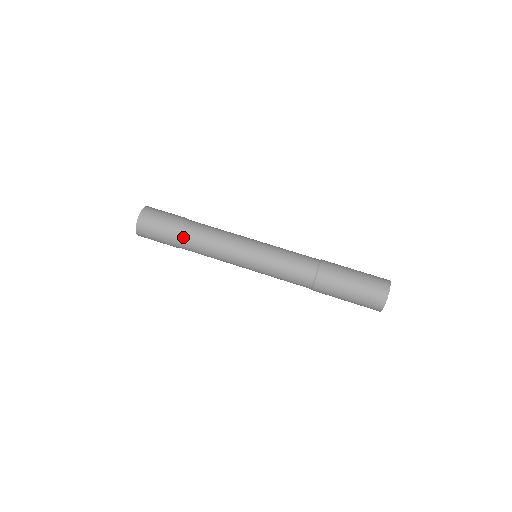
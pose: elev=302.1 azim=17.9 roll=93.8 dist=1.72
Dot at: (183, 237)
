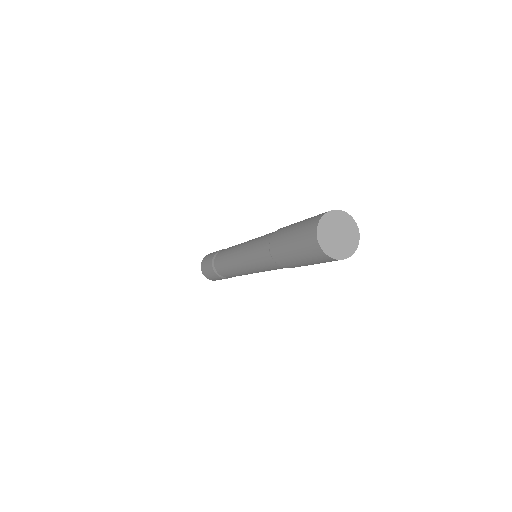
Dot at: (217, 255)
